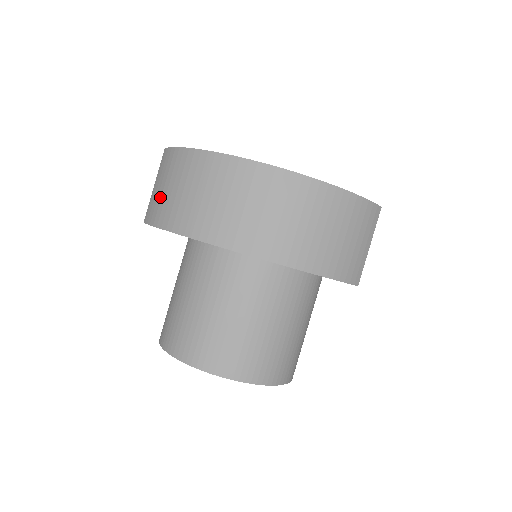
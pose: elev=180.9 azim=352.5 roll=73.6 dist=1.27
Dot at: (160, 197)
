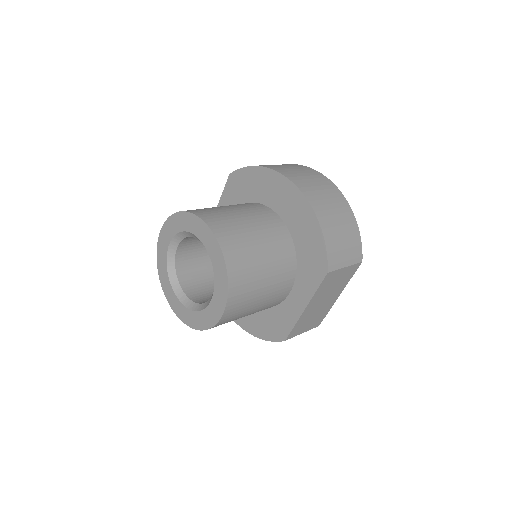
Dot at: occluded
